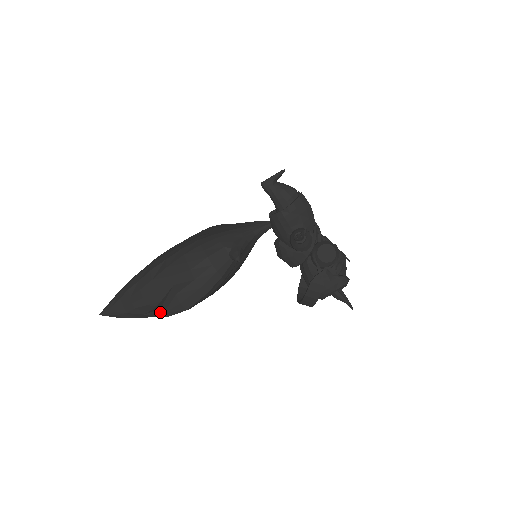
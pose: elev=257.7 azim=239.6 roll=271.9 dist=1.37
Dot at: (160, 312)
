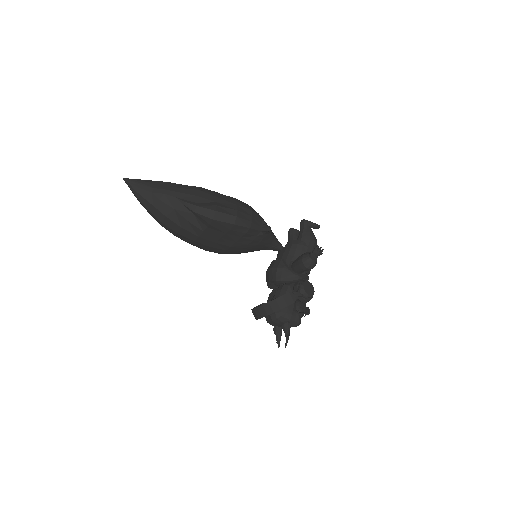
Dot at: (194, 204)
